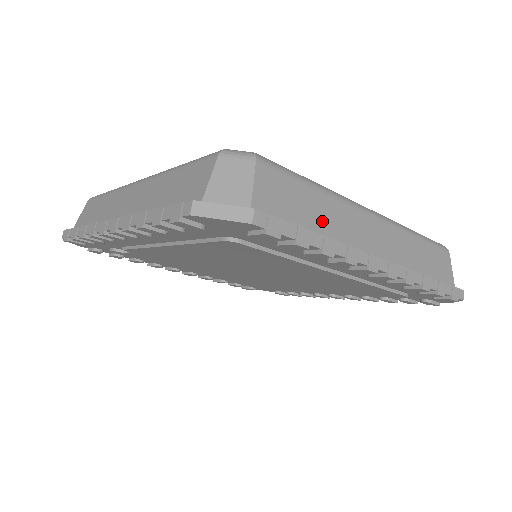
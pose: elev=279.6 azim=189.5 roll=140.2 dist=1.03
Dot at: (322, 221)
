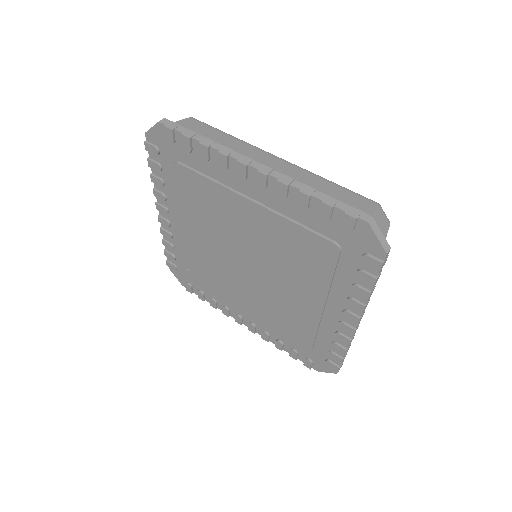
Dot at: (219, 142)
